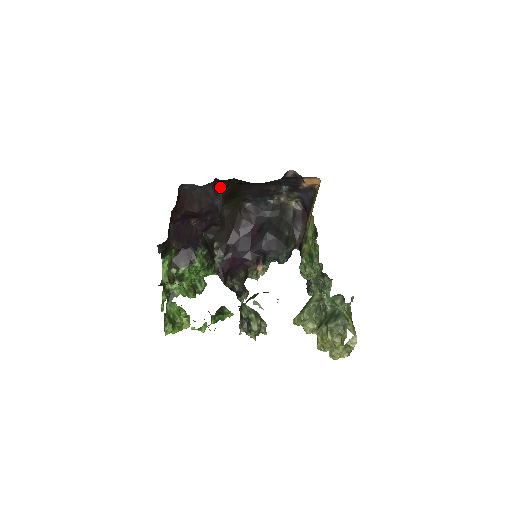
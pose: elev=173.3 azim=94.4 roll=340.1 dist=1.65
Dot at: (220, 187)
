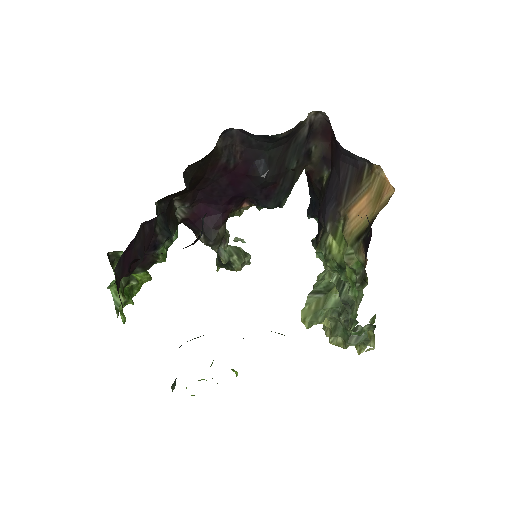
Dot at: occluded
